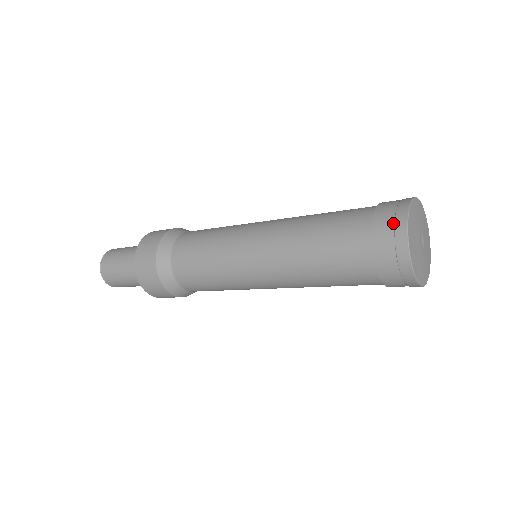
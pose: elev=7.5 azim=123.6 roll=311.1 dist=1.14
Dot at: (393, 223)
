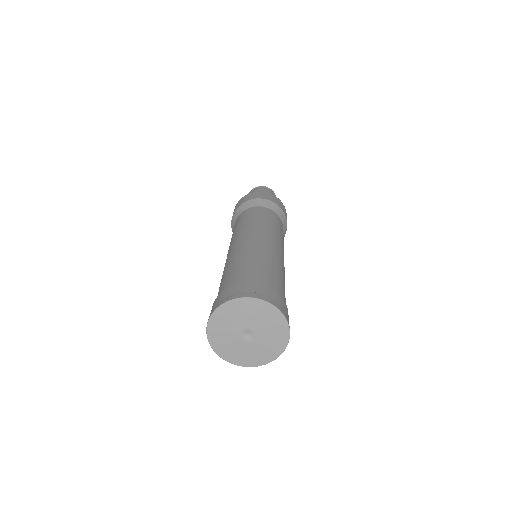
Dot at: (229, 295)
